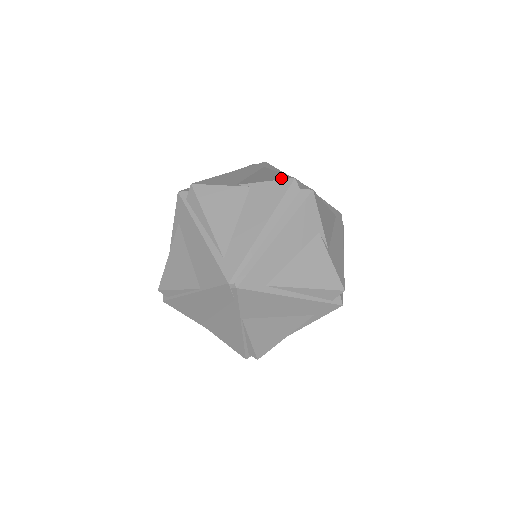
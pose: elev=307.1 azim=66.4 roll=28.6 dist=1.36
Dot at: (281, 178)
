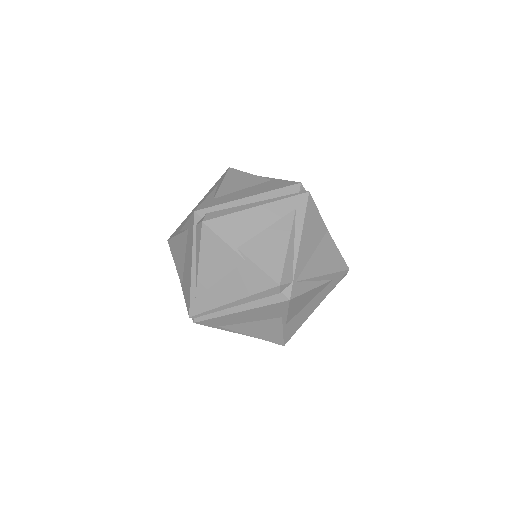
Dot at: (272, 273)
